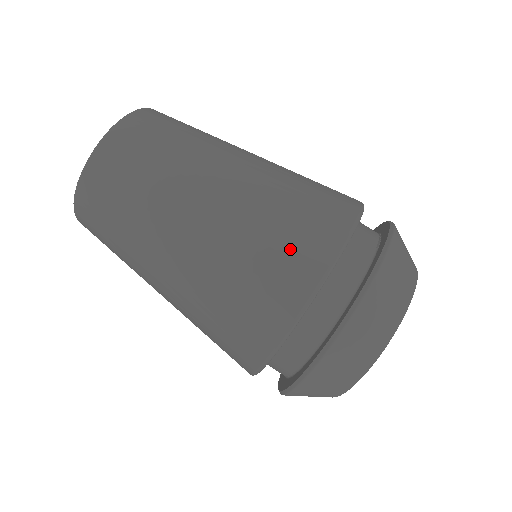
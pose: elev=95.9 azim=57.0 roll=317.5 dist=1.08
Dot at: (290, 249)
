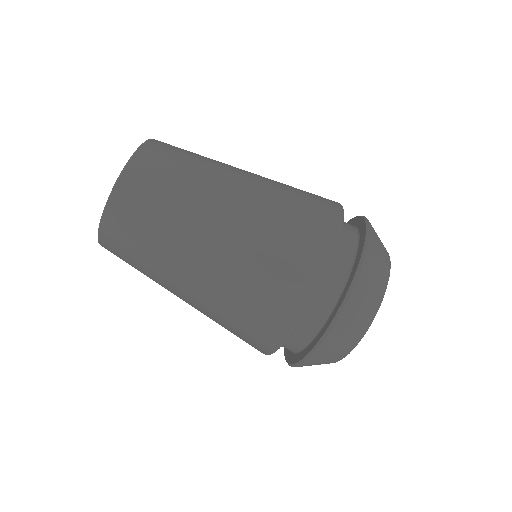
Dot at: (258, 320)
